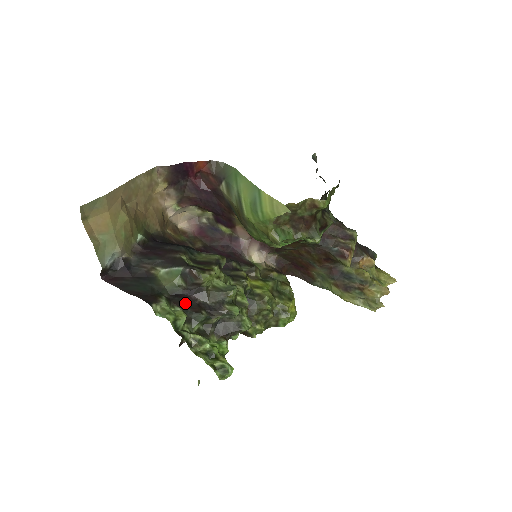
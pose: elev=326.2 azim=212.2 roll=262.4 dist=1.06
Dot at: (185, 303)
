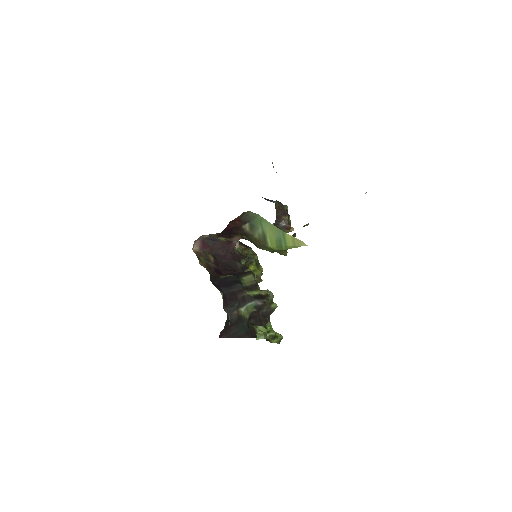
Dot at: (259, 320)
